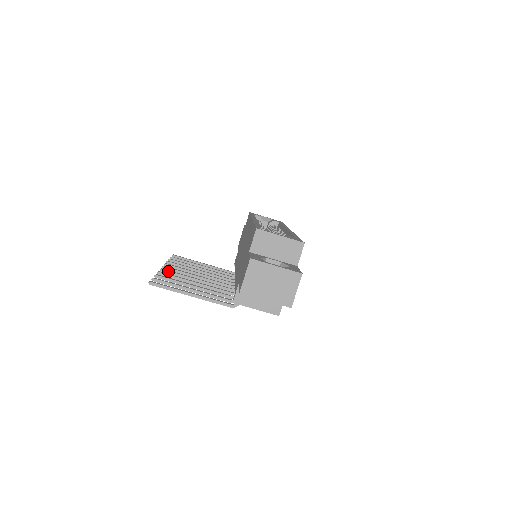
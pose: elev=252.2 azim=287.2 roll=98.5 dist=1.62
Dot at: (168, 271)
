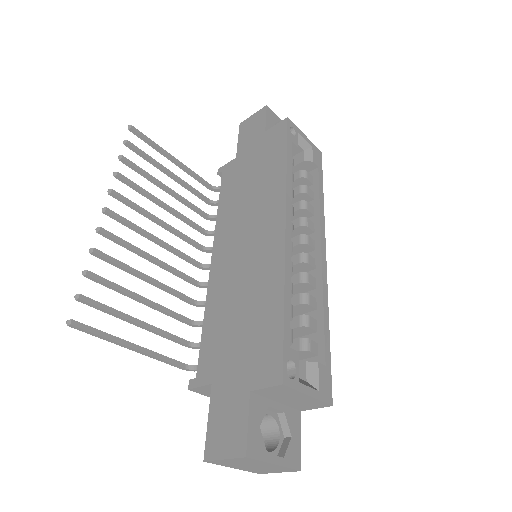
Dot at: (110, 237)
